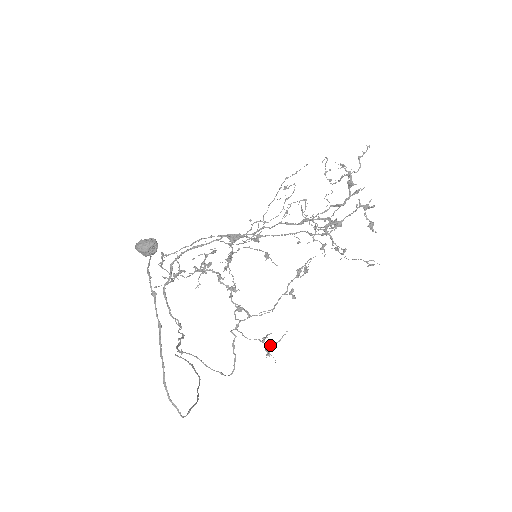
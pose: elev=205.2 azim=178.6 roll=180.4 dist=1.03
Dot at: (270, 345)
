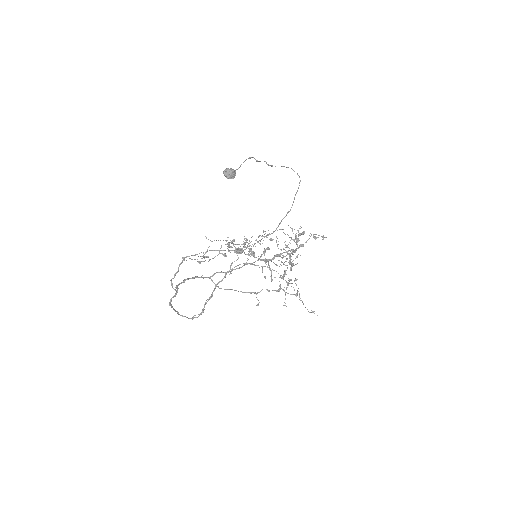
Dot at: (287, 283)
